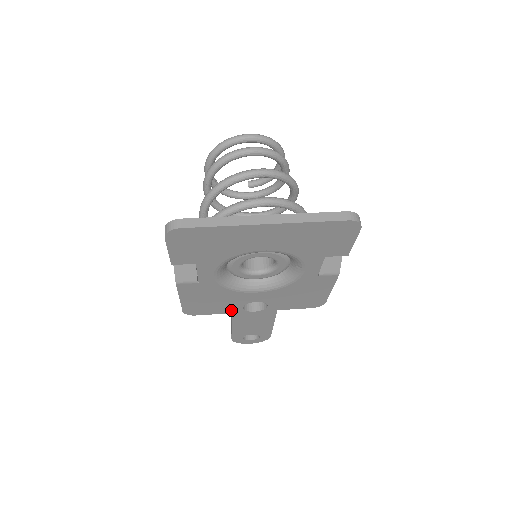
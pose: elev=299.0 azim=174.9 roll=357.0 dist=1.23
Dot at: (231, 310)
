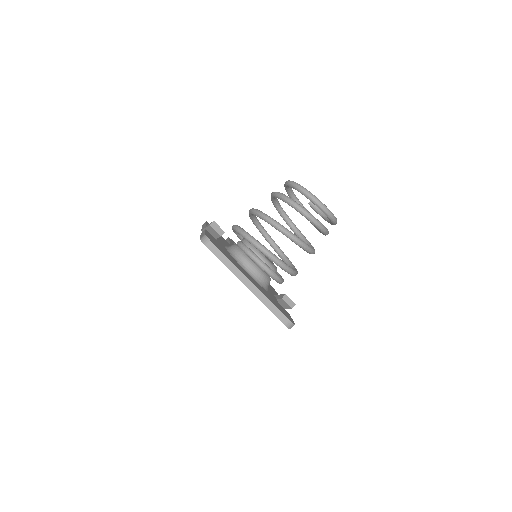
Dot at: occluded
